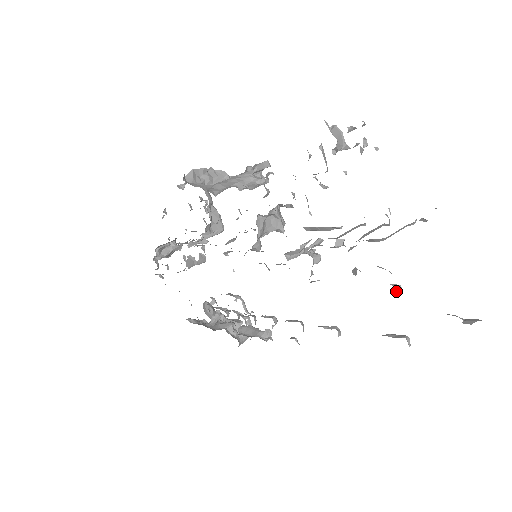
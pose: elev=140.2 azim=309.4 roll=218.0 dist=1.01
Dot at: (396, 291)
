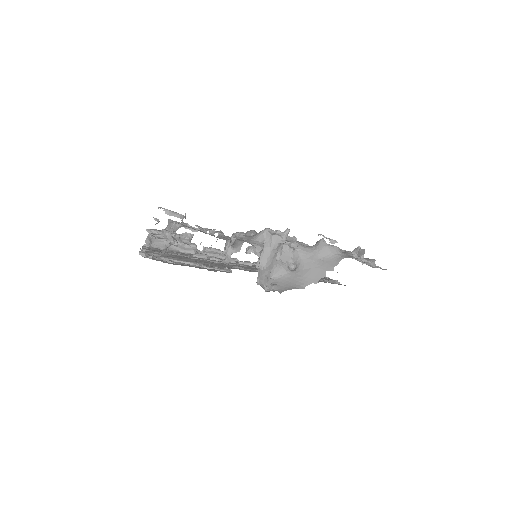
Dot at: occluded
